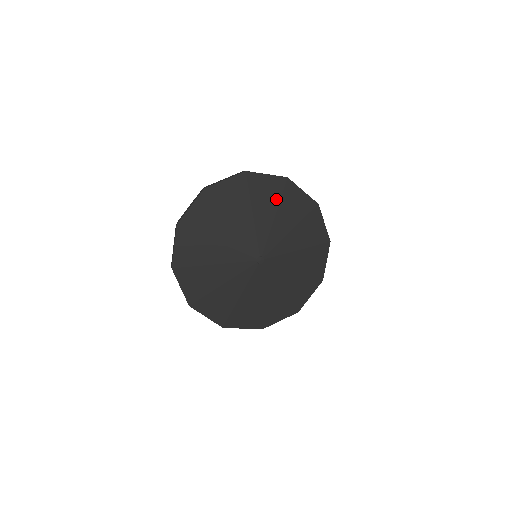
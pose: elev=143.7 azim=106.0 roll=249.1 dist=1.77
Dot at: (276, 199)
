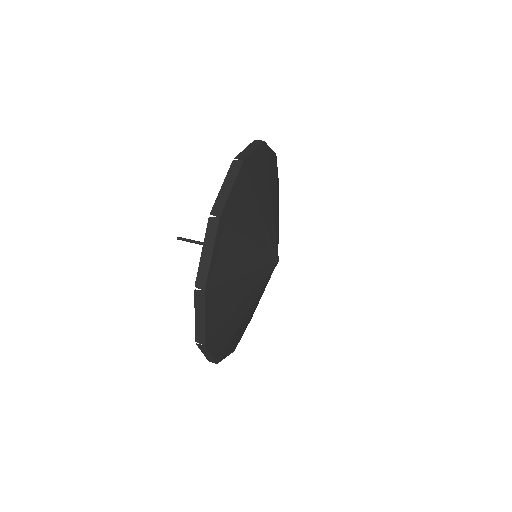
Dot at: (275, 181)
